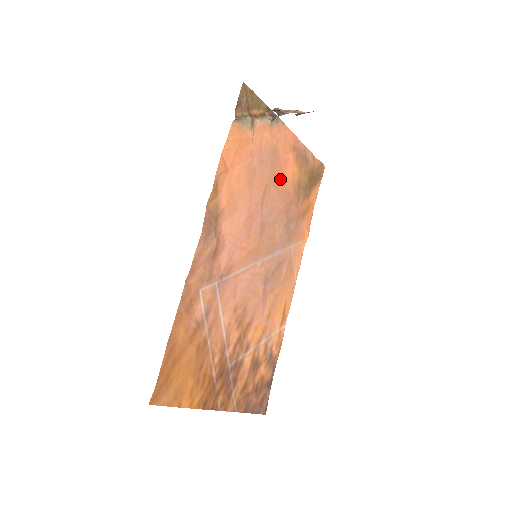
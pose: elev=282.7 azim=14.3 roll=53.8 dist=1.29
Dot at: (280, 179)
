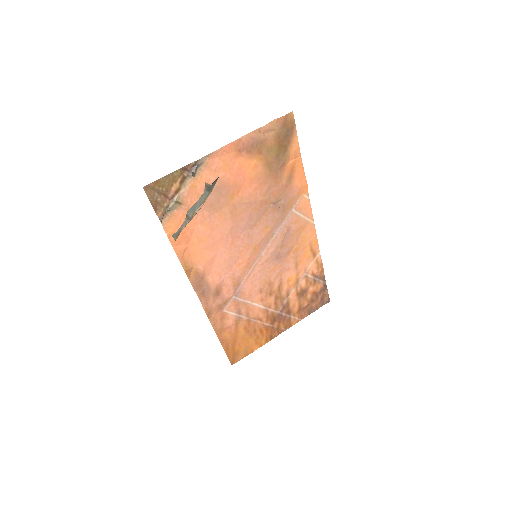
Dot at: (242, 189)
